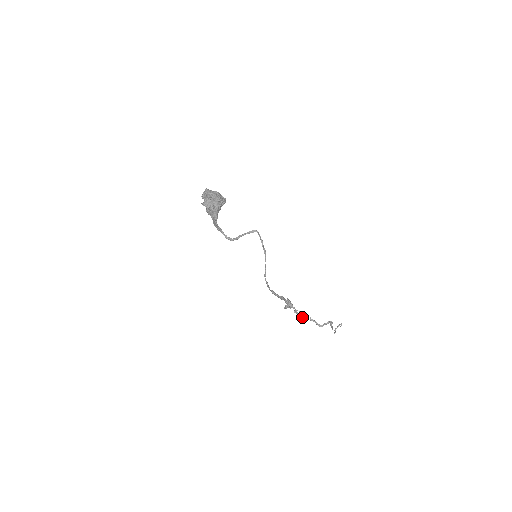
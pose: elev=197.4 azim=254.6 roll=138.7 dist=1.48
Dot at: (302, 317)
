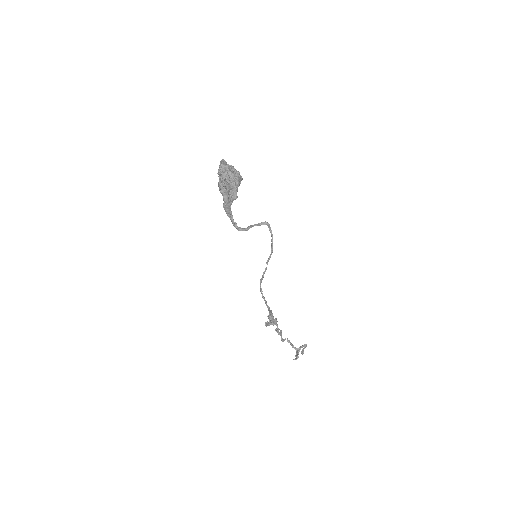
Dot at: (281, 337)
